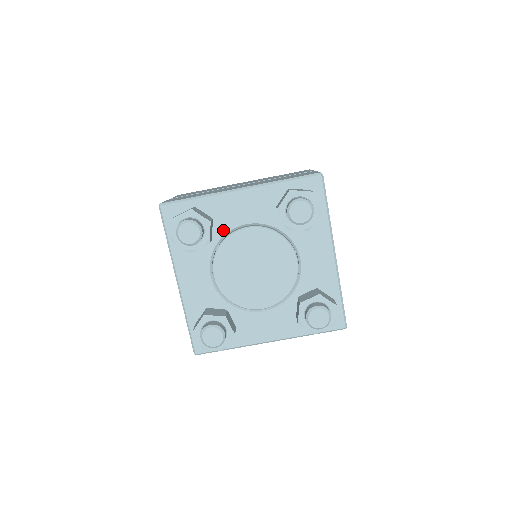
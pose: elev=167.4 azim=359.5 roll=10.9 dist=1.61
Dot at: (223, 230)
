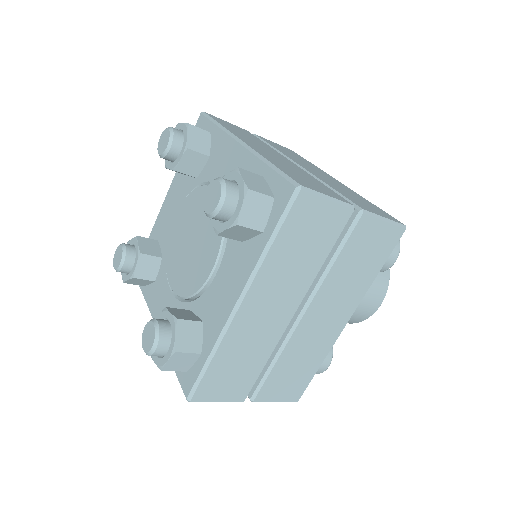
Dot at: (207, 176)
